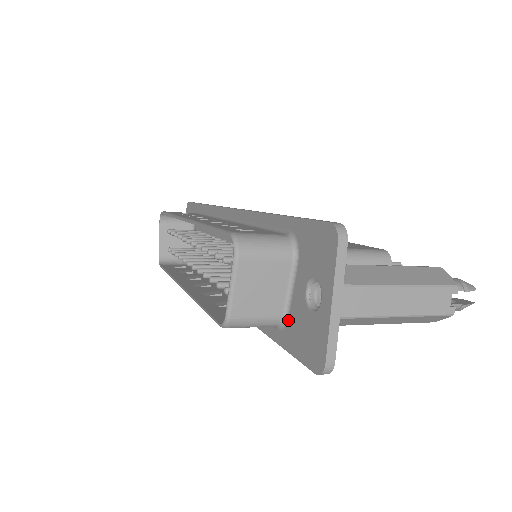
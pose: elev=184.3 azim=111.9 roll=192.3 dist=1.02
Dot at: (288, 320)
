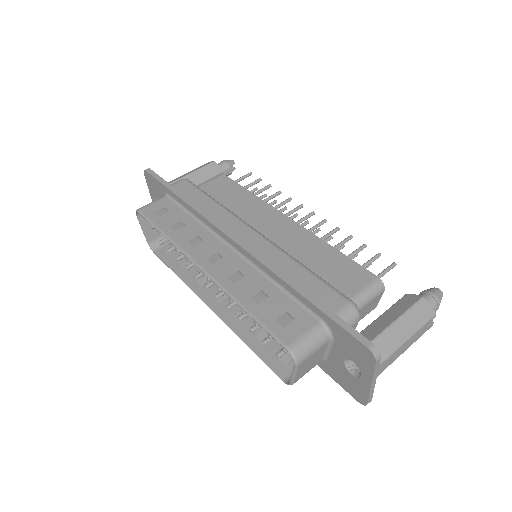
Dot at: (327, 362)
